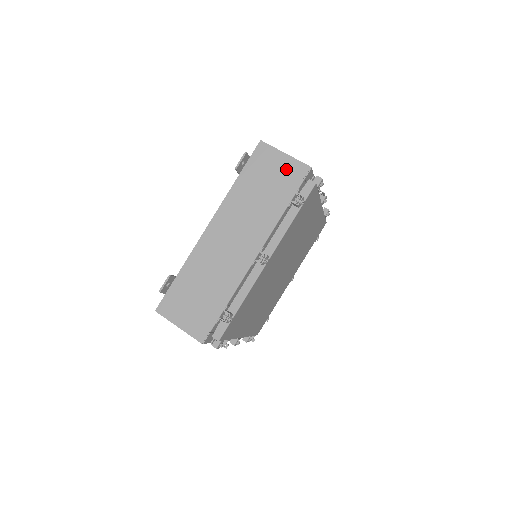
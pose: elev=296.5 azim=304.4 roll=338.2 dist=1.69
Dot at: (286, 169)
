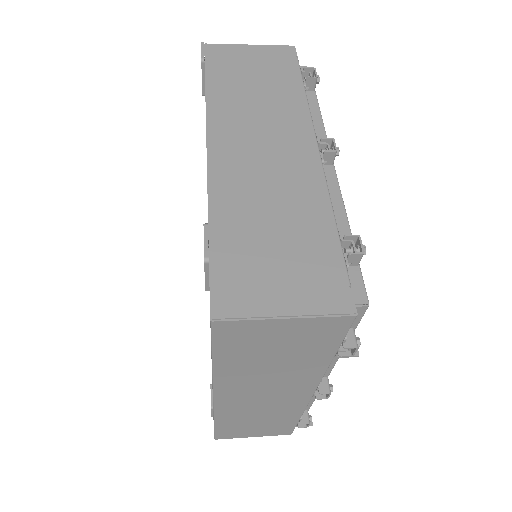
Dot at: (265, 56)
